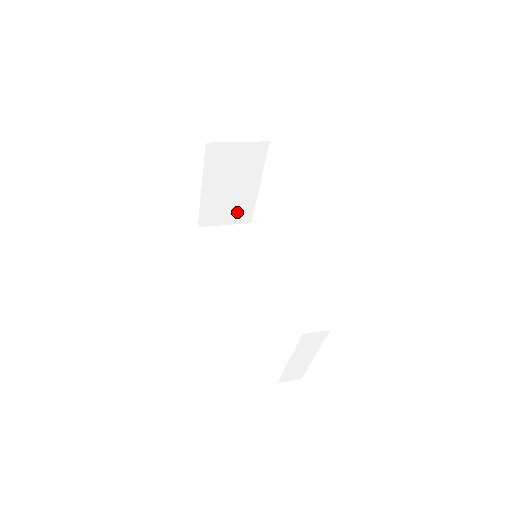
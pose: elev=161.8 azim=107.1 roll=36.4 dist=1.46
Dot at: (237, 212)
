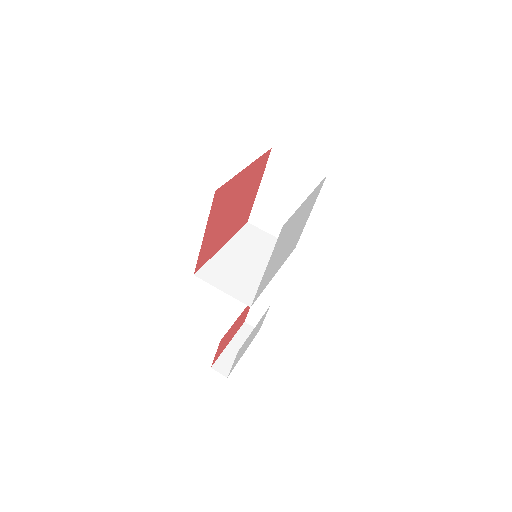
Dot at: occluded
